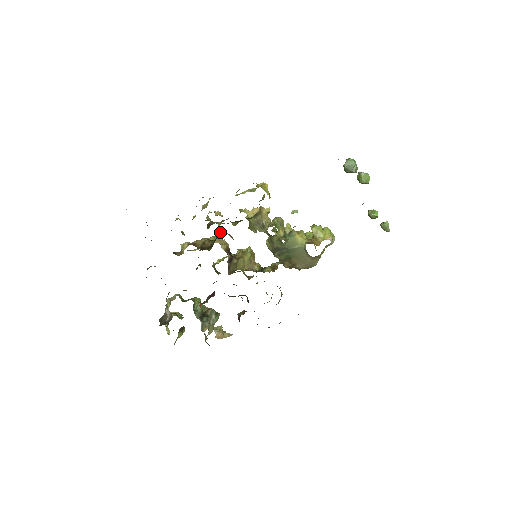
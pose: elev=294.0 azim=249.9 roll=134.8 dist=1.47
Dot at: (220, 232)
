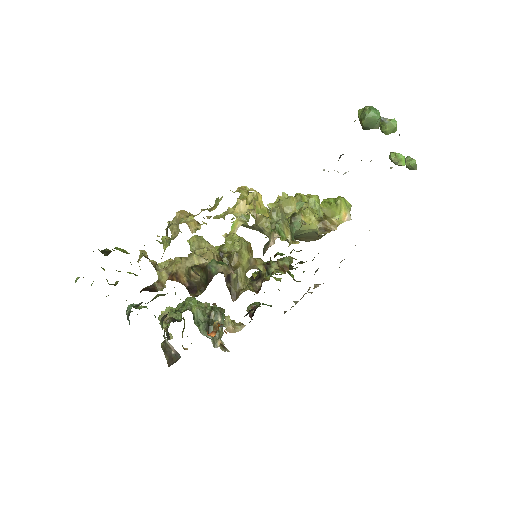
Dot at: (209, 264)
